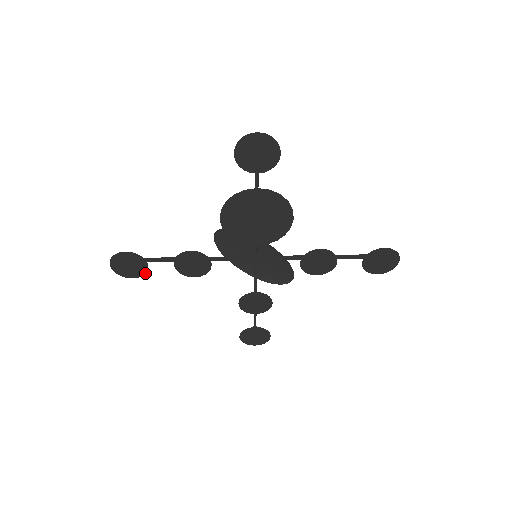
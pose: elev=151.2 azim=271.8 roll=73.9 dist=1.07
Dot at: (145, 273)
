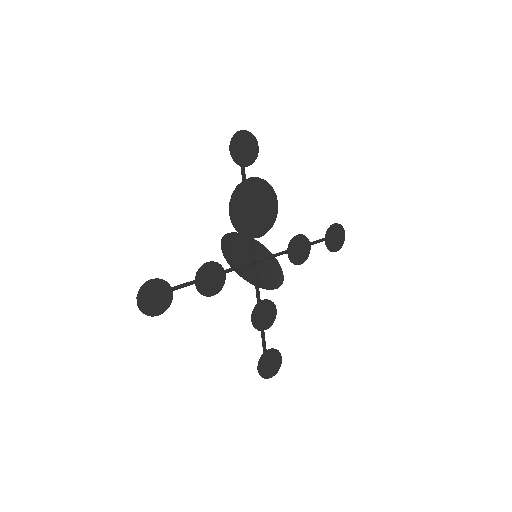
Dot at: (170, 304)
